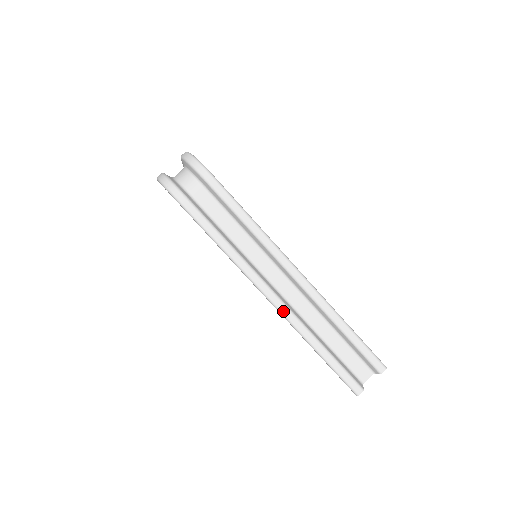
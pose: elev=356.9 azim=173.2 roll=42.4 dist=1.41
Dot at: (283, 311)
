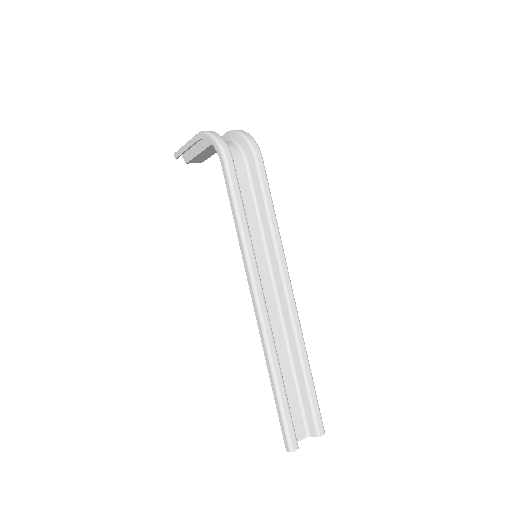
Dot at: (264, 320)
